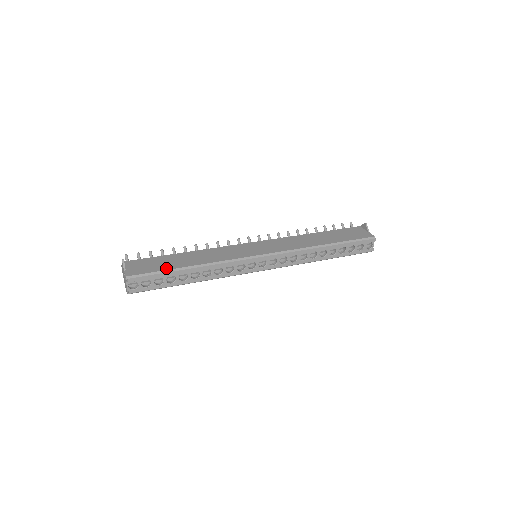
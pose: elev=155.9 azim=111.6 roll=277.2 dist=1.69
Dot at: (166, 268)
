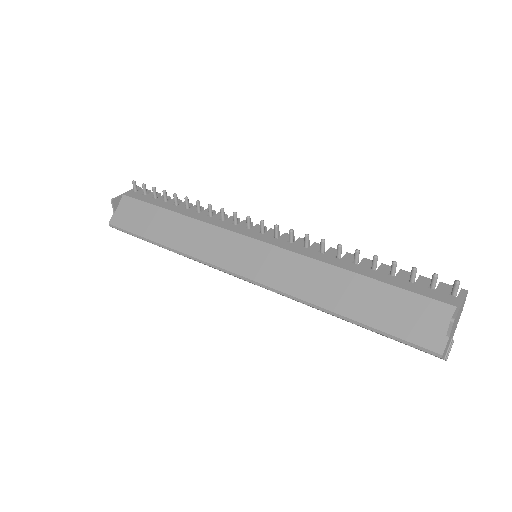
Dot at: (141, 232)
